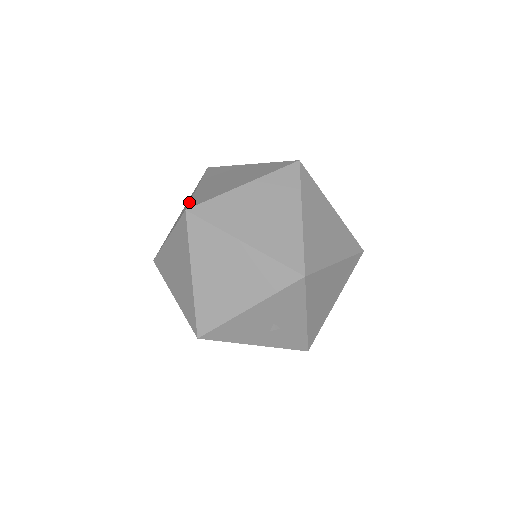
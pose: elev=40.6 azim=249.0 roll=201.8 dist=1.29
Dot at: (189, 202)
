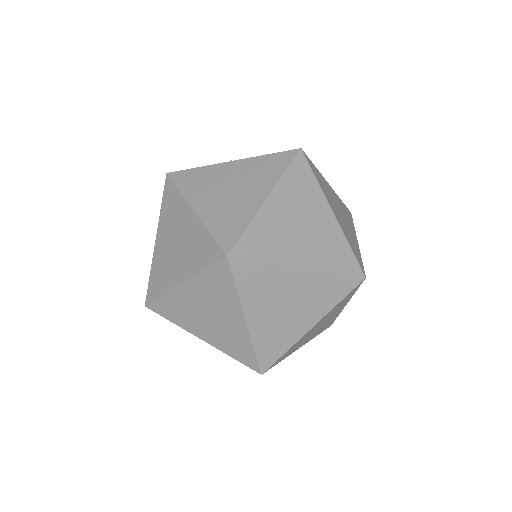
Dot at: occluded
